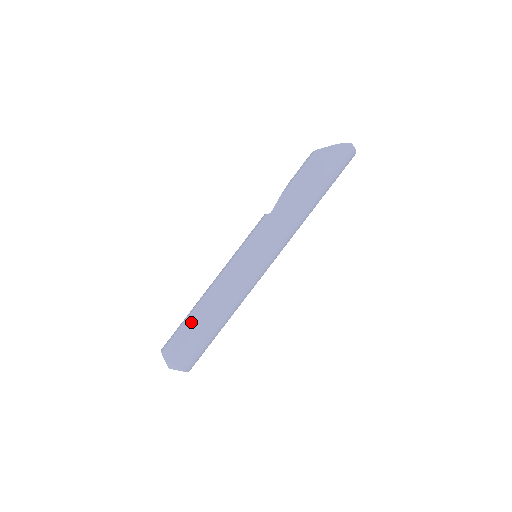
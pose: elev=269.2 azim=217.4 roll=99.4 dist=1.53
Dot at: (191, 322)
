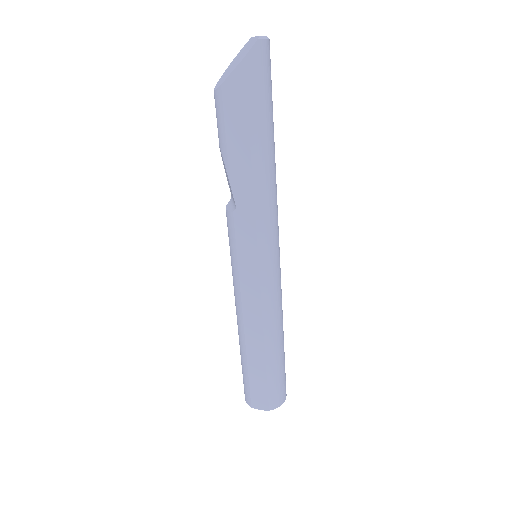
Dot at: (255, 368)
